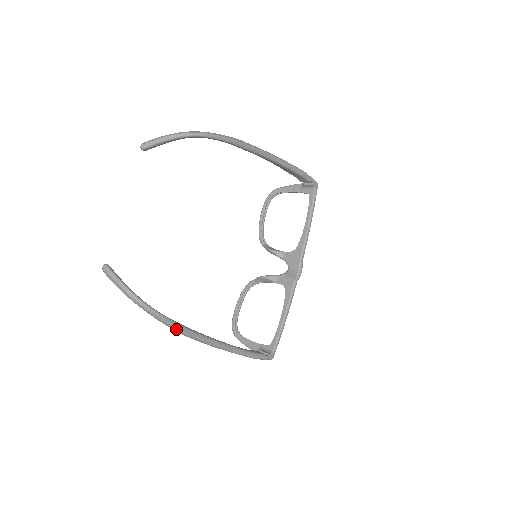
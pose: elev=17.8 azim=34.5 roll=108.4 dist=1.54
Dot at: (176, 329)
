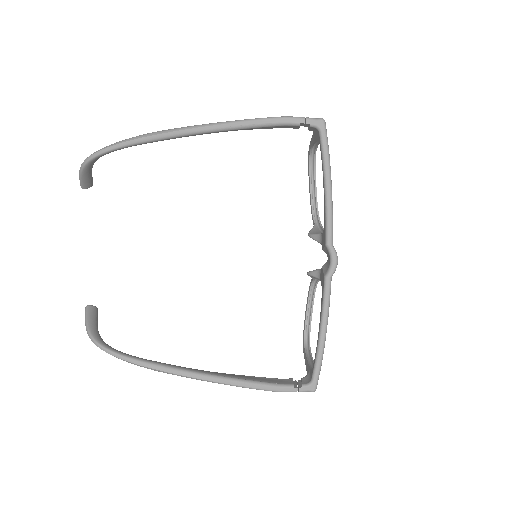
Dot at: (138, 365)
